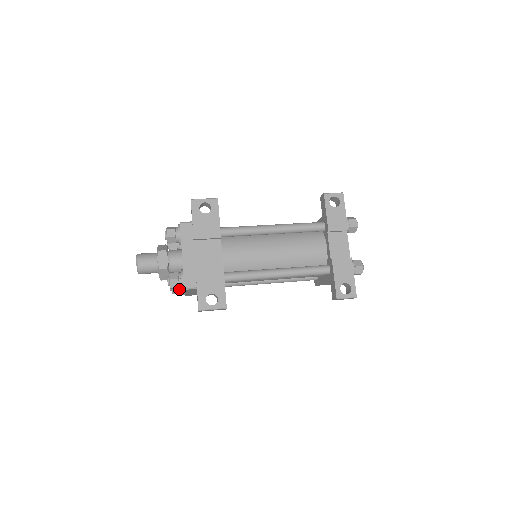
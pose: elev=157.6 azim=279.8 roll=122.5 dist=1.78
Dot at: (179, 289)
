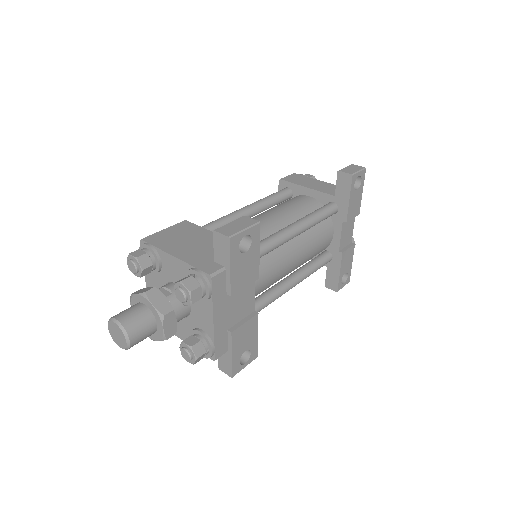
Dot at: occluded
